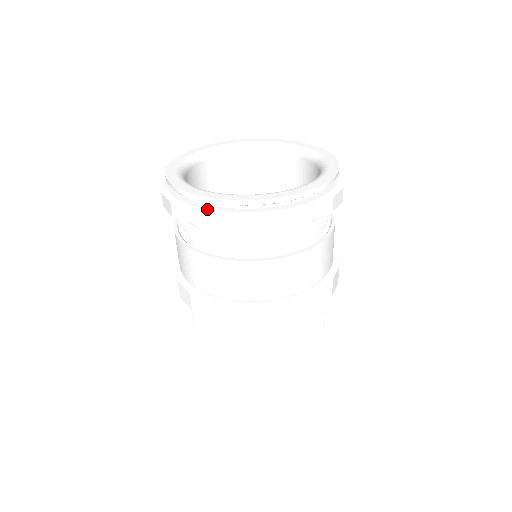
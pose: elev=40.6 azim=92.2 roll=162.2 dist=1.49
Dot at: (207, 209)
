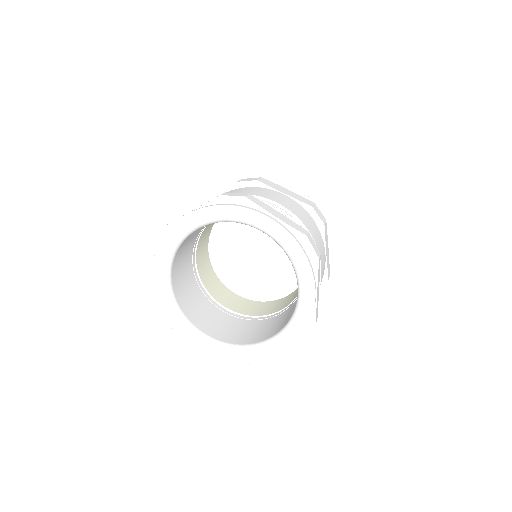
Dot at: occluded
